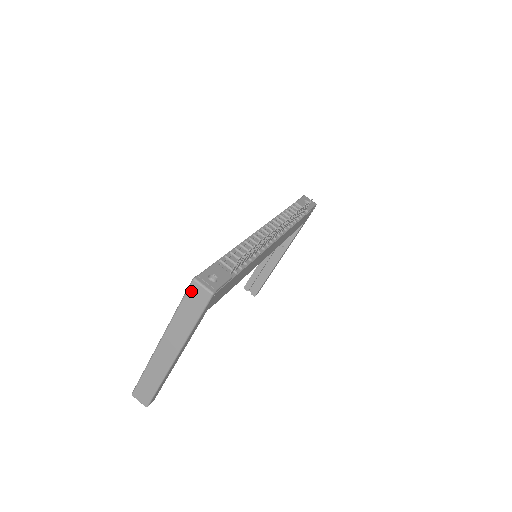
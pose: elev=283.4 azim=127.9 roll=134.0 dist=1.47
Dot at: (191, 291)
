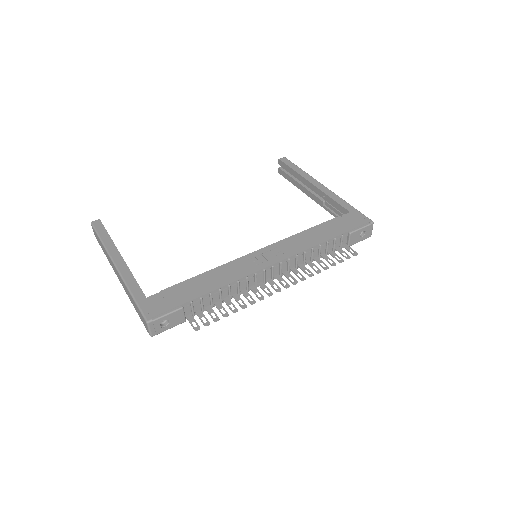
Dot at: (142, 317)
